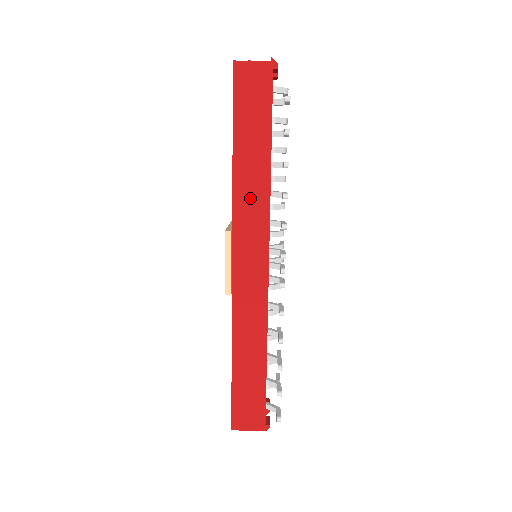
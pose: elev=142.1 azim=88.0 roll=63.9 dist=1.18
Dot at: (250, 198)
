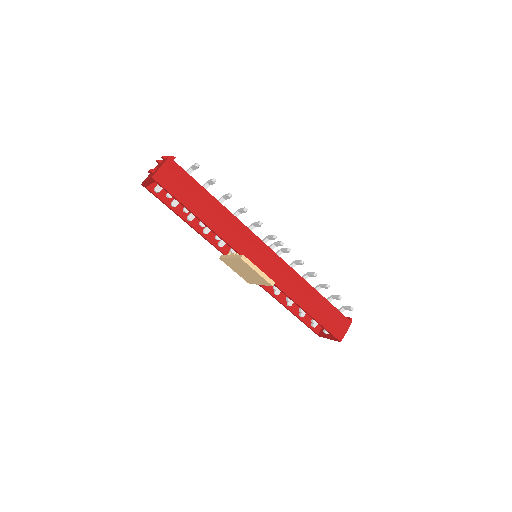
Dot at: (231, 231)
